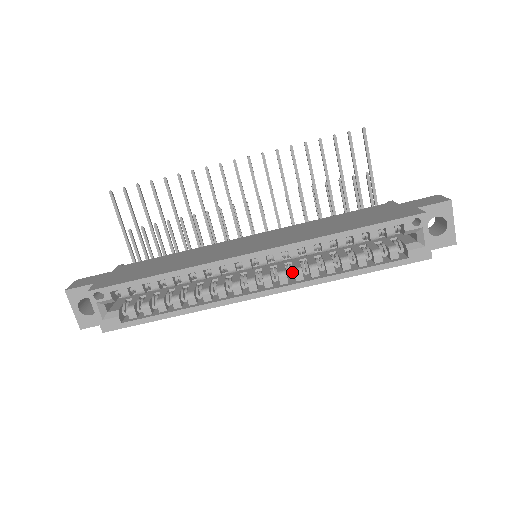
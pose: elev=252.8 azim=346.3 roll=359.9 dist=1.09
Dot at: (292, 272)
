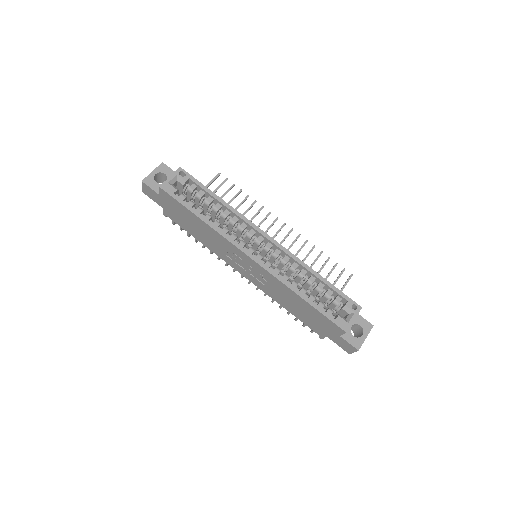
Dot at: (274, 268)
